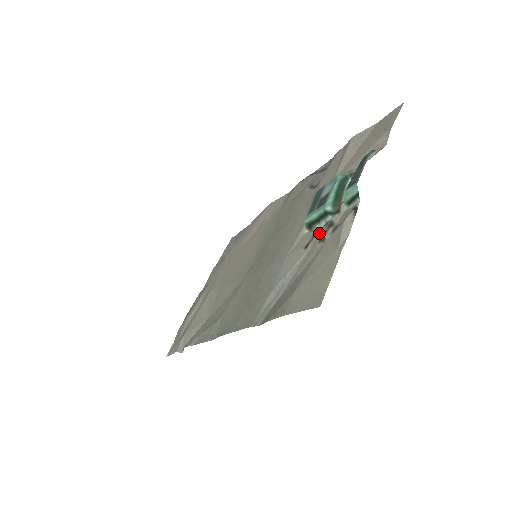
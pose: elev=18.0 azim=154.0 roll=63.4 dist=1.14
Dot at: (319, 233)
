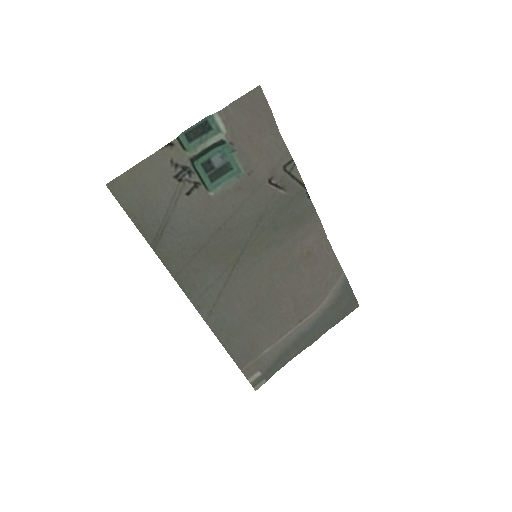
Dot at: (184, 178)
